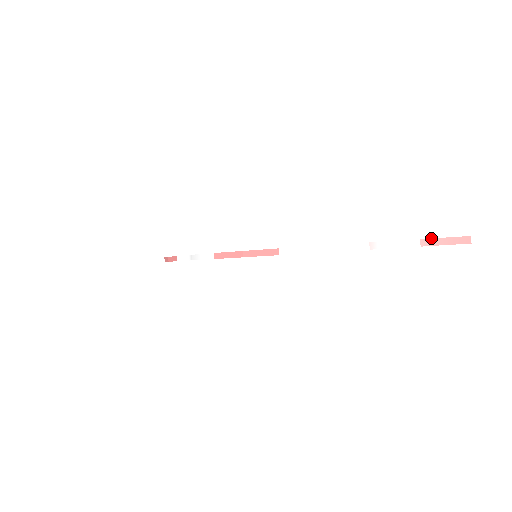
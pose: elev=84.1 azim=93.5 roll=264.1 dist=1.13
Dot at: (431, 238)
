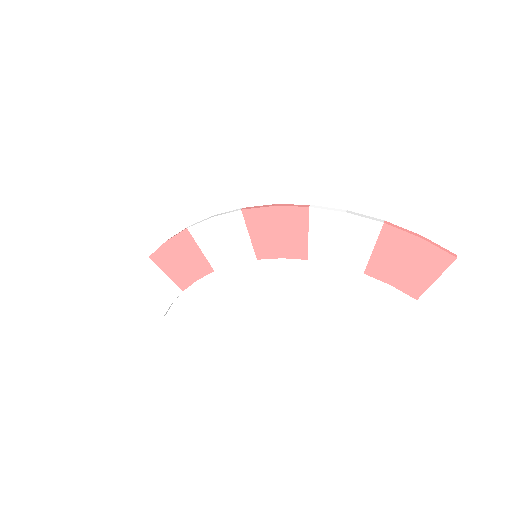
Dot at: (429, 240)
